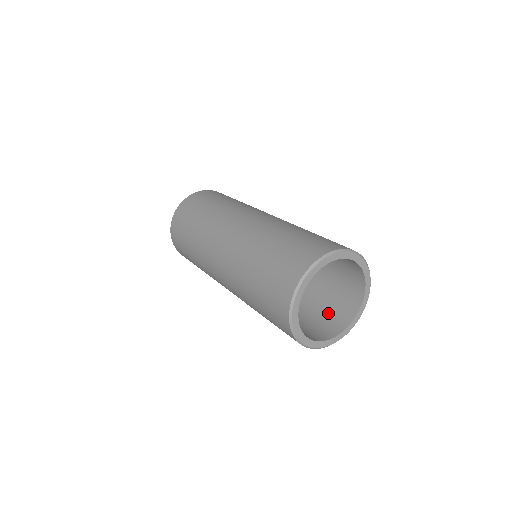
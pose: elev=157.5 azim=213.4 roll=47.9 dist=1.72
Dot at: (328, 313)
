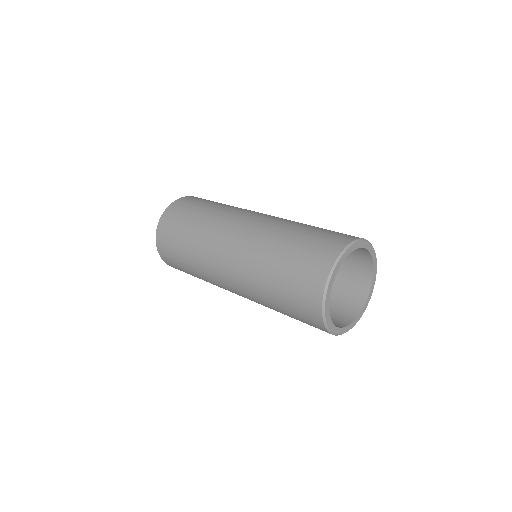
Dot at: (346, 283)
